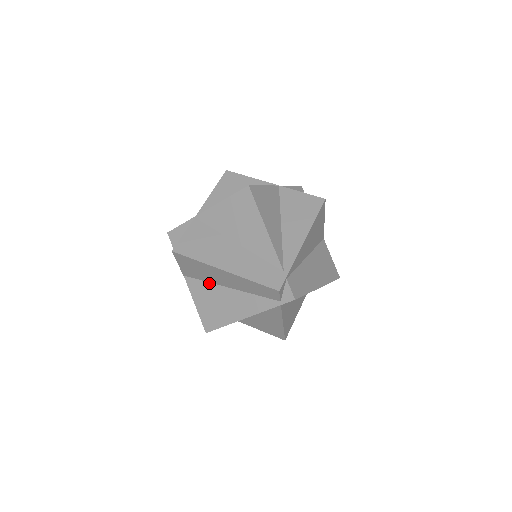
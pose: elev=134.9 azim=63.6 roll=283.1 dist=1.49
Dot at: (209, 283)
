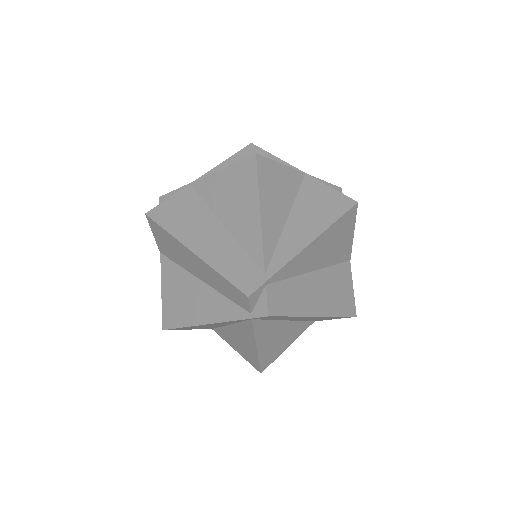
Dot at: (182, 268)
